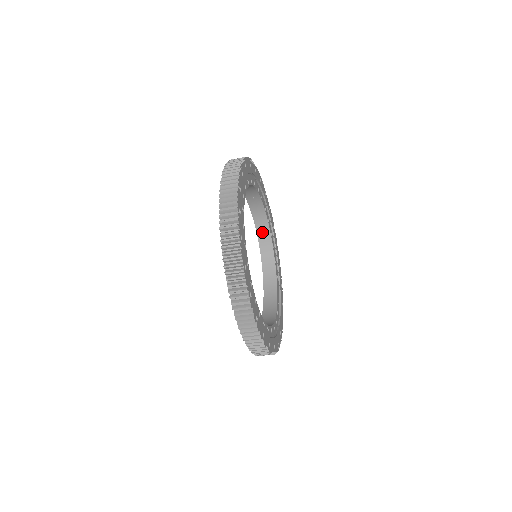
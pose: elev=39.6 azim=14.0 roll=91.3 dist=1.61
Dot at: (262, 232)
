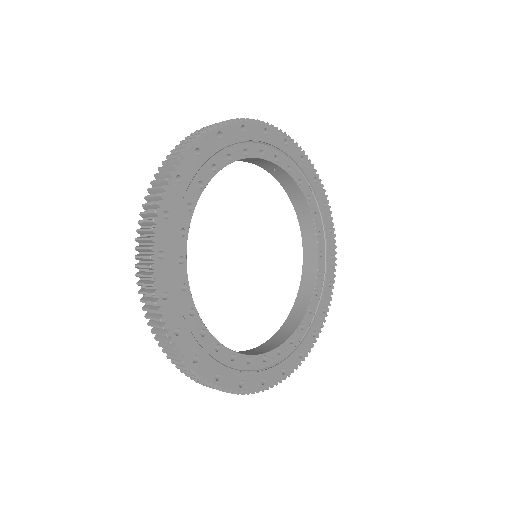
Dot at: (302, 212)
